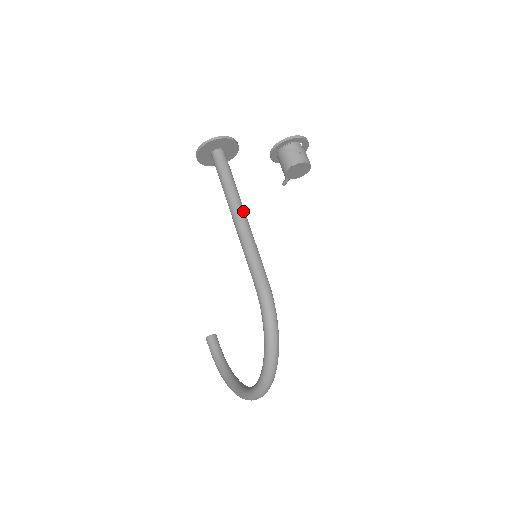
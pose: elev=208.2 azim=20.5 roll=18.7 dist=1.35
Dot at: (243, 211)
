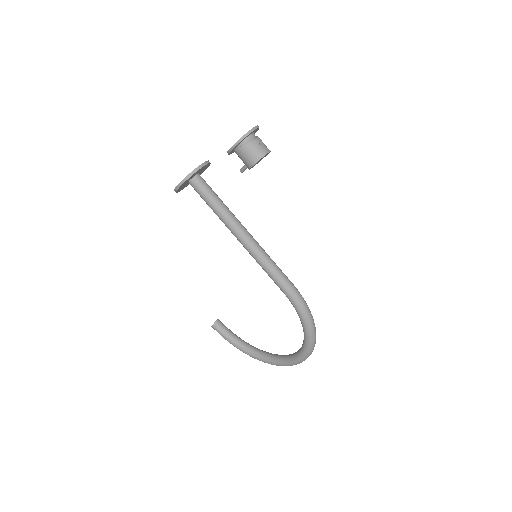
Dot at: (247, 231)
